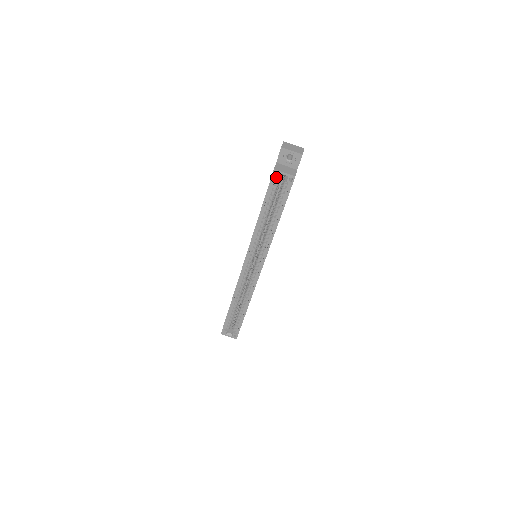
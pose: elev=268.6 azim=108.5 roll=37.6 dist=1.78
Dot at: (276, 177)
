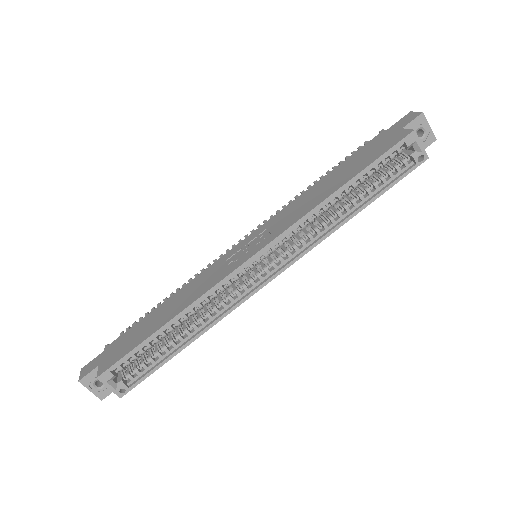
Dot at: (408, 143)
